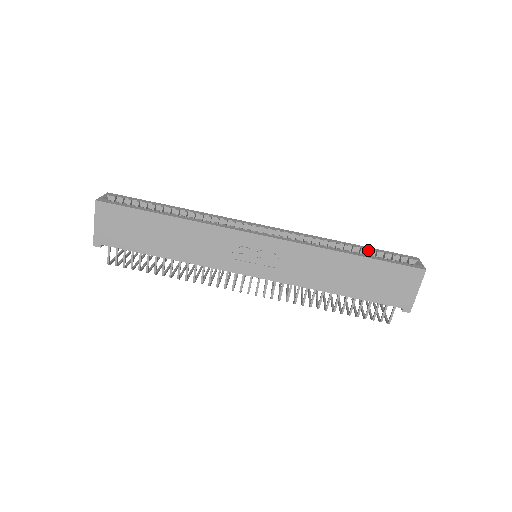
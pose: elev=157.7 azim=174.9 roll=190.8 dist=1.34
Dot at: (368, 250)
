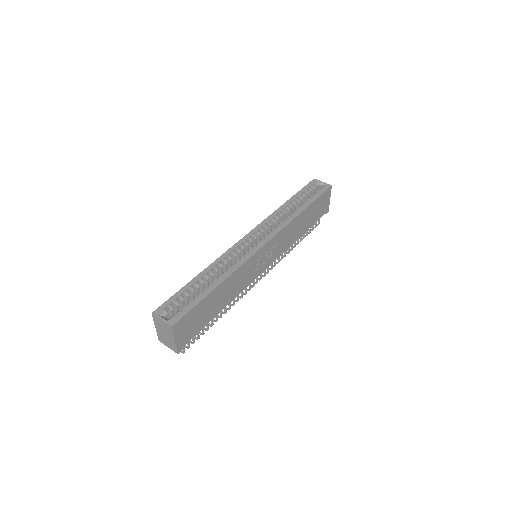
Dot at: (299, 197)
